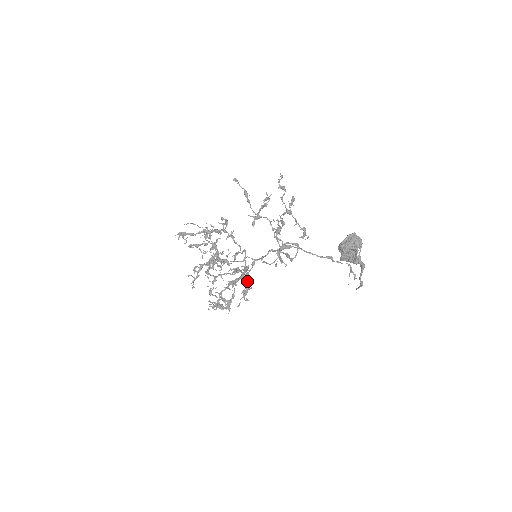
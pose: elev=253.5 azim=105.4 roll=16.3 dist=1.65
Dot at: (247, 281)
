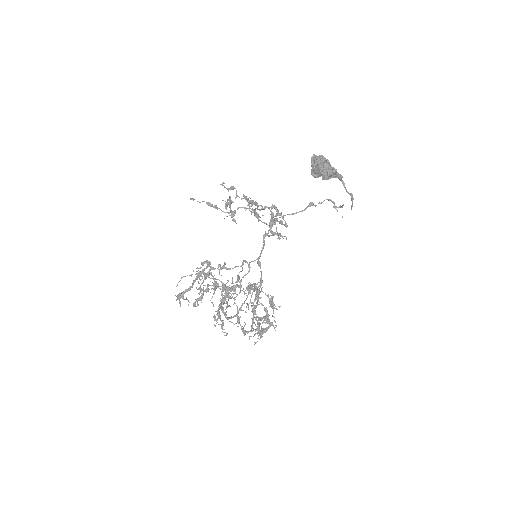
Dot at: (265, 294)
